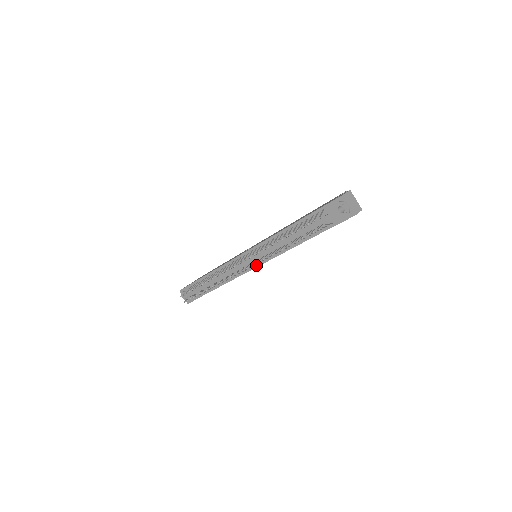
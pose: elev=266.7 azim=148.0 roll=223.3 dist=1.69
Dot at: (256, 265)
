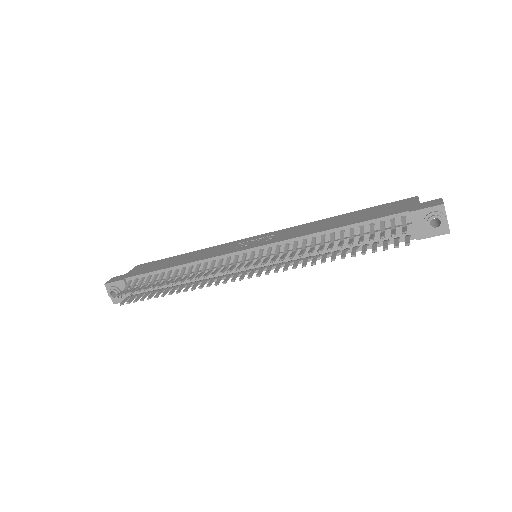
Dot at: occluded
